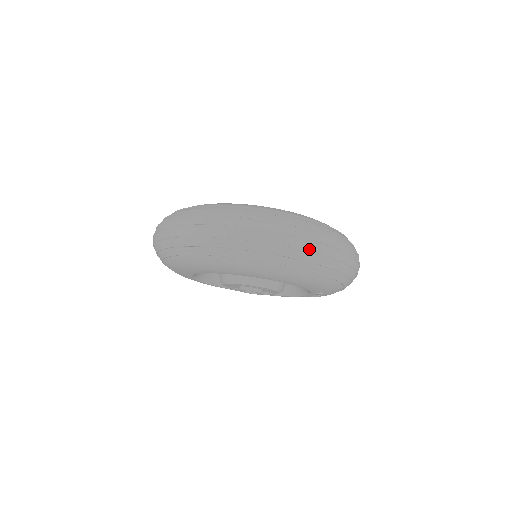
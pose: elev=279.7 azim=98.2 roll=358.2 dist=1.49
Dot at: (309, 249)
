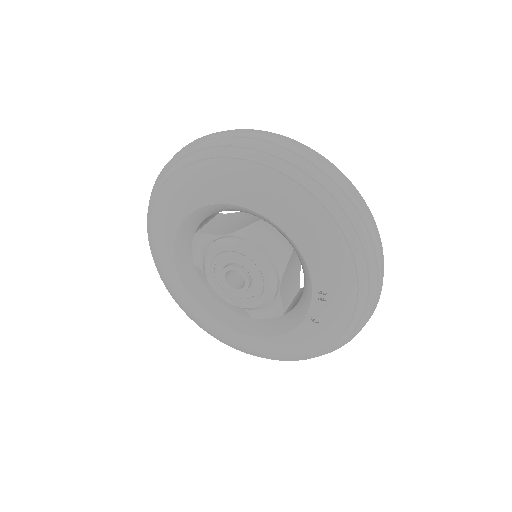
Dot at: (323, 169)
